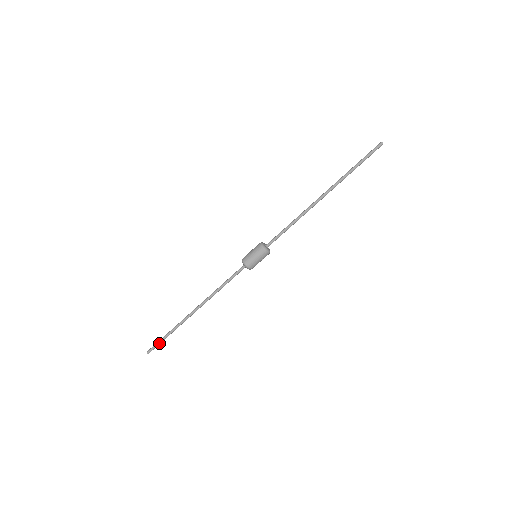
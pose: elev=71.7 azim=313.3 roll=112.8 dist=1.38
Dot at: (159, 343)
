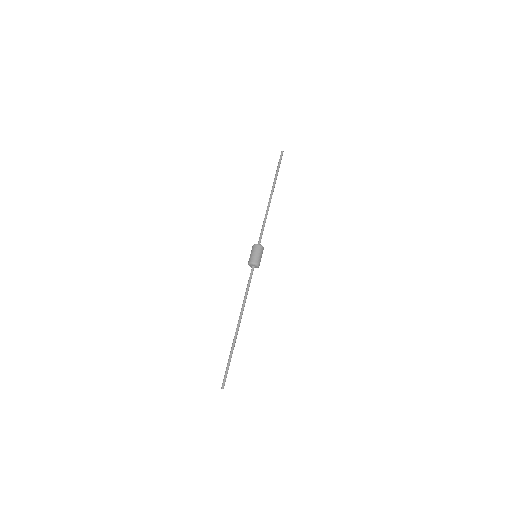
Dot at: (227, 372)
